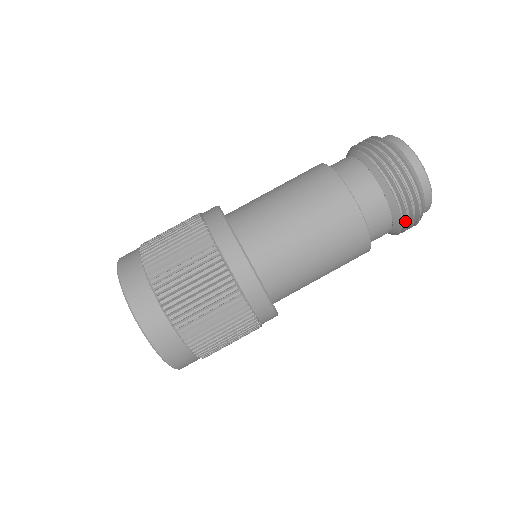
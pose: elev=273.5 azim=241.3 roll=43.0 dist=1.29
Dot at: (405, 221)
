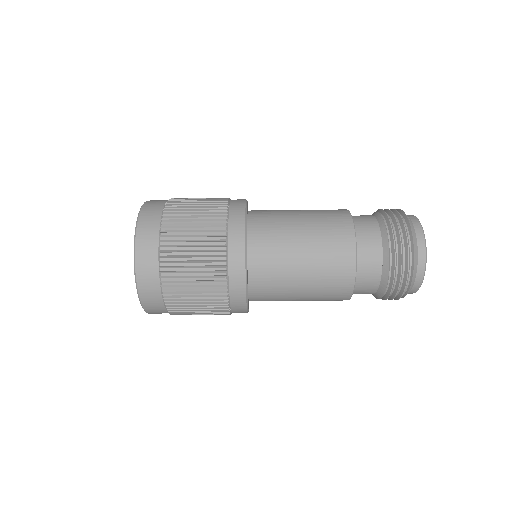
Dot at: (382, 298)
